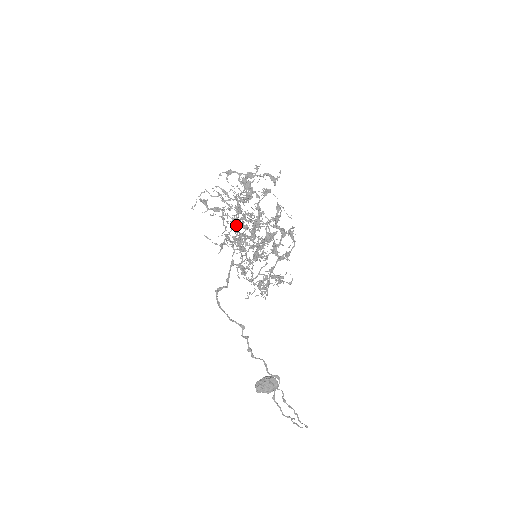
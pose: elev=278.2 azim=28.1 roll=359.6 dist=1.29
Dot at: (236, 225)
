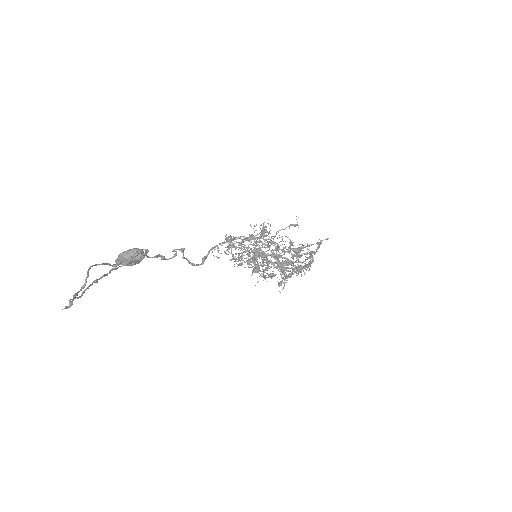
Dot at: occluded
